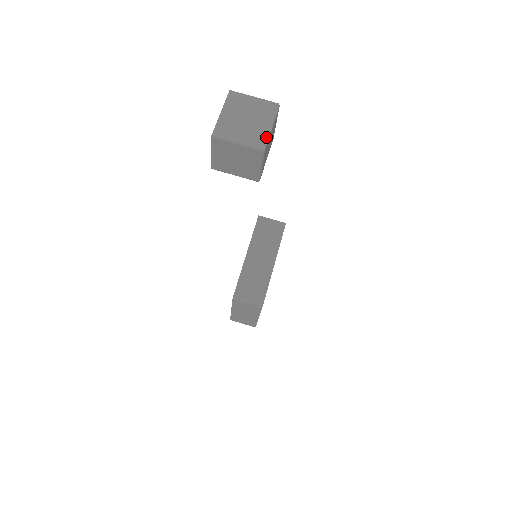
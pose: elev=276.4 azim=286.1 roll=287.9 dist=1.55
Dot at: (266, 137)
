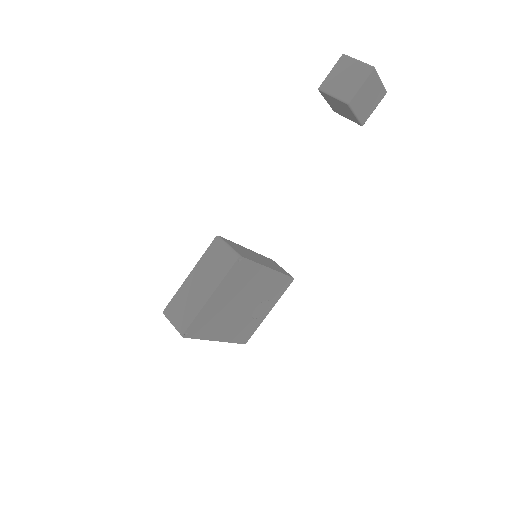
Dot at: (377, 73)
